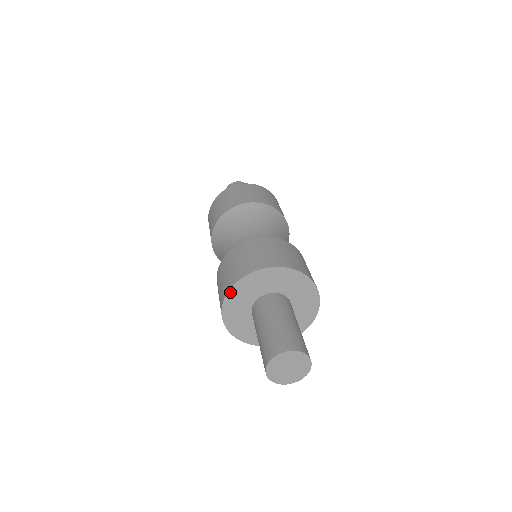
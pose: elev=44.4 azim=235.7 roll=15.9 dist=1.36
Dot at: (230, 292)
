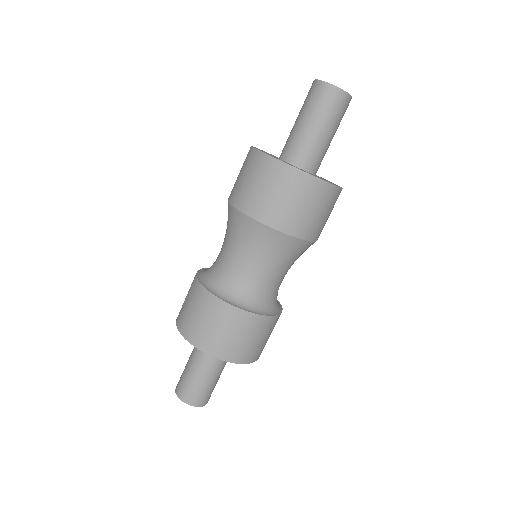
Dot at: (209, 354)
